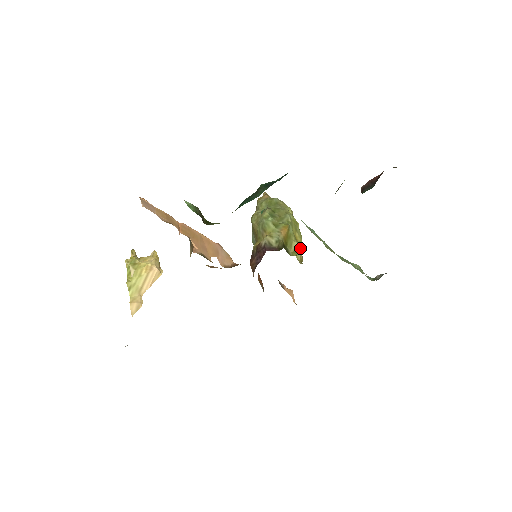
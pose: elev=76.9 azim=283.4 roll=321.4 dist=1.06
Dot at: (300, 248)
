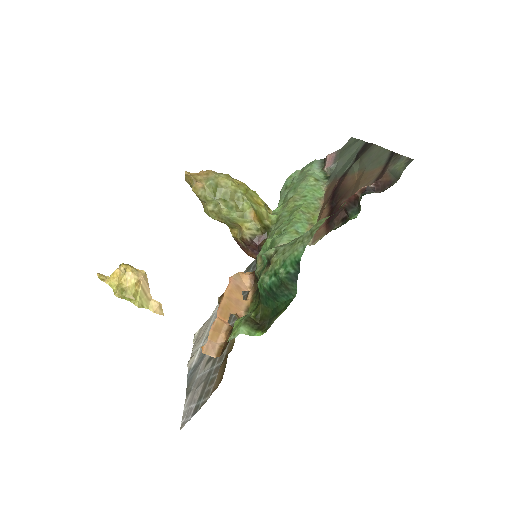
Dot at: (264, 205)
